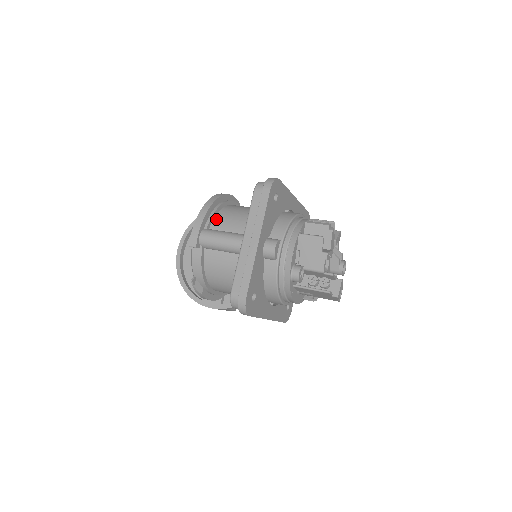
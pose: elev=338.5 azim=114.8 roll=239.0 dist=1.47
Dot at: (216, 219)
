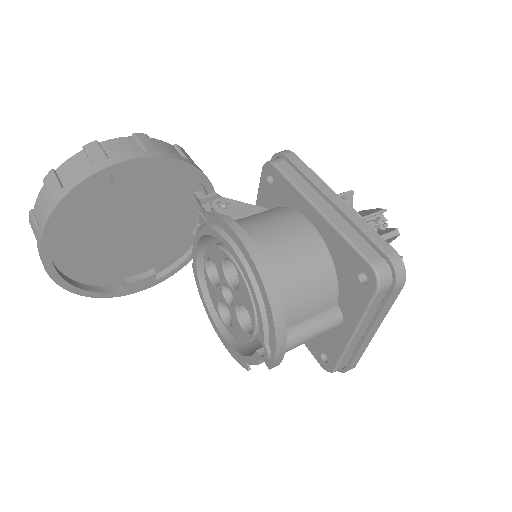
Dot at: occluded
